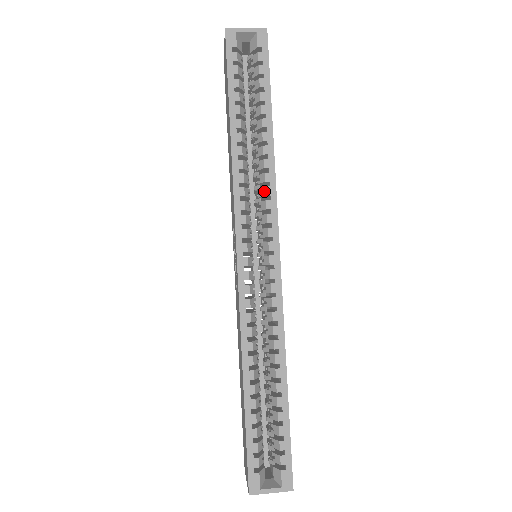
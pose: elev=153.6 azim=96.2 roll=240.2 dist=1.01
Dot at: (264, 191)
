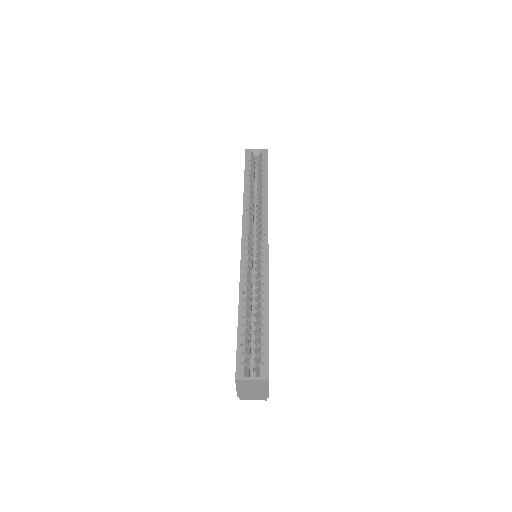
Dot at: (261, 213)
